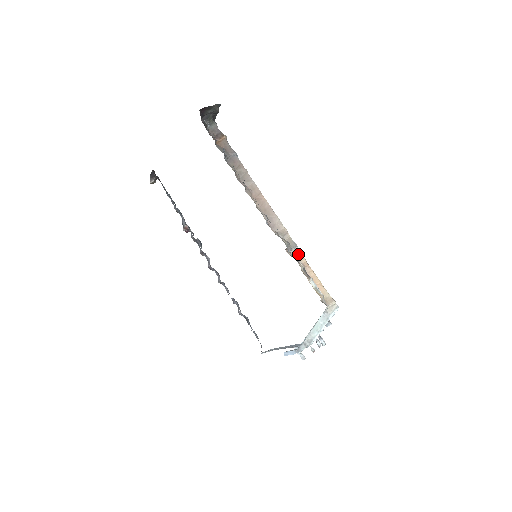
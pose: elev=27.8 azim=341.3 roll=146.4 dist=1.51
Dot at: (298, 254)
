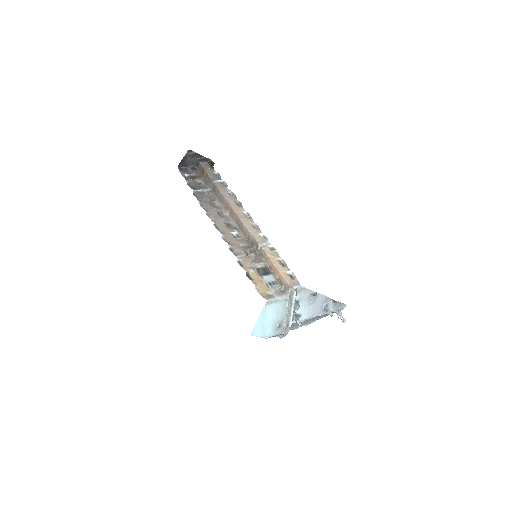
Dot at: (263, 252)
